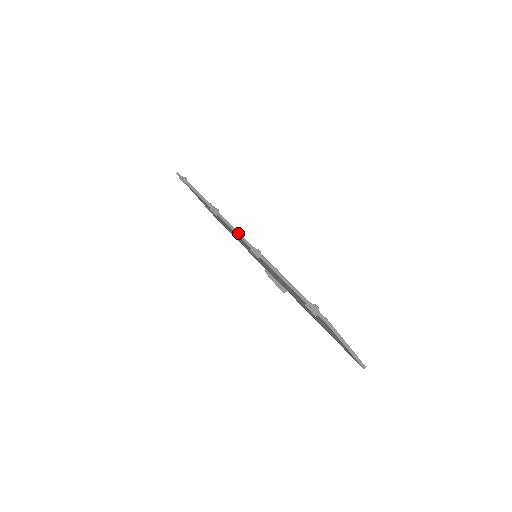
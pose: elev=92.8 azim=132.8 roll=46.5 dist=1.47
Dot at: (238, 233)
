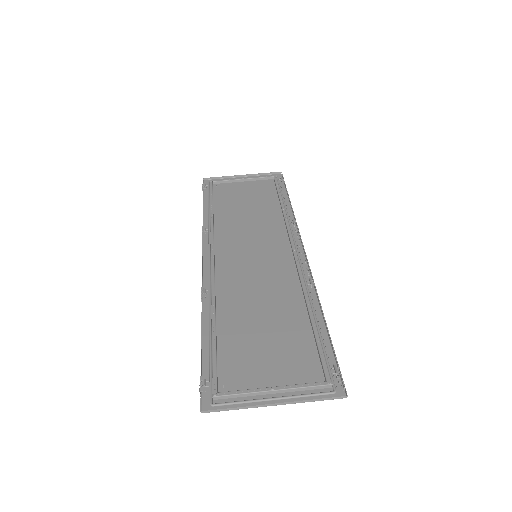
Dot at: (202, 267)
